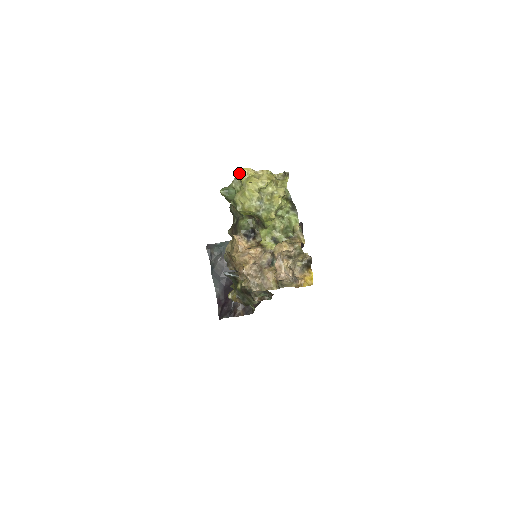
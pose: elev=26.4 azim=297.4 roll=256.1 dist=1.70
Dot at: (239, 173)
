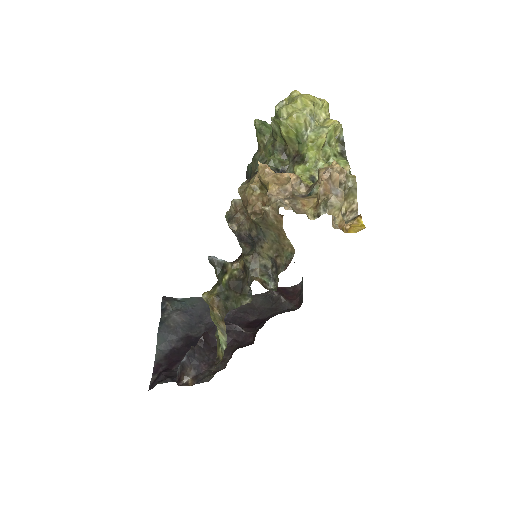
Dot at: occluded
